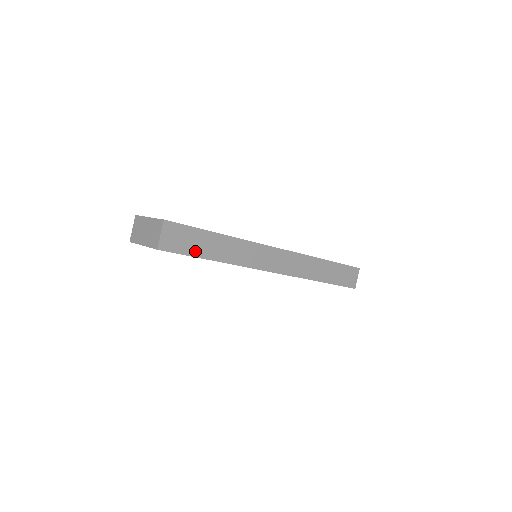
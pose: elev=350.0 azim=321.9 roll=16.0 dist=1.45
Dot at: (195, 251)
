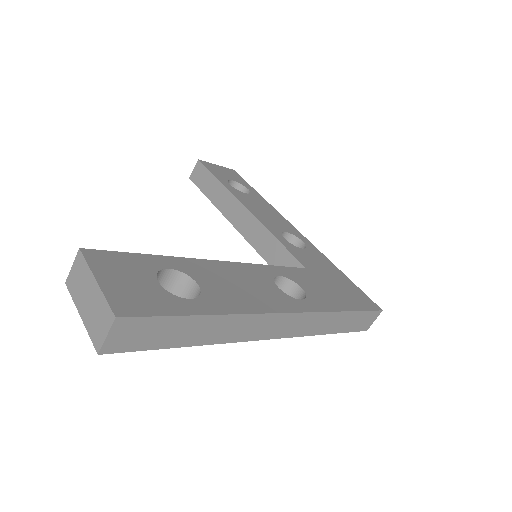
Dot at: (162, 342)
